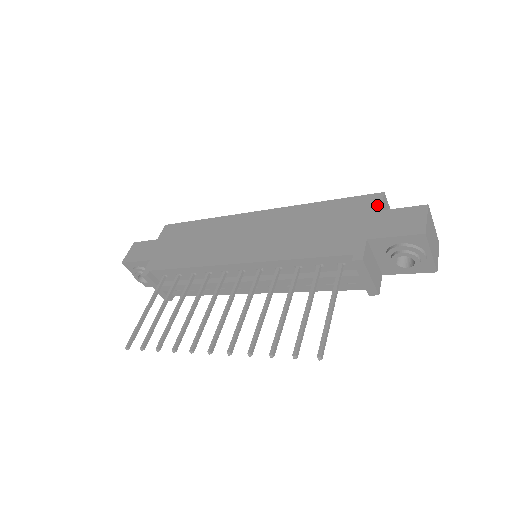
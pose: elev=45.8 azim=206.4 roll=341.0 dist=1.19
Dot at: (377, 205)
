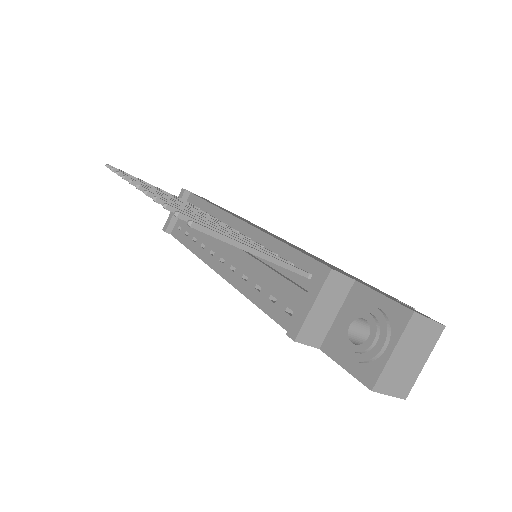
Dot at: occluded
